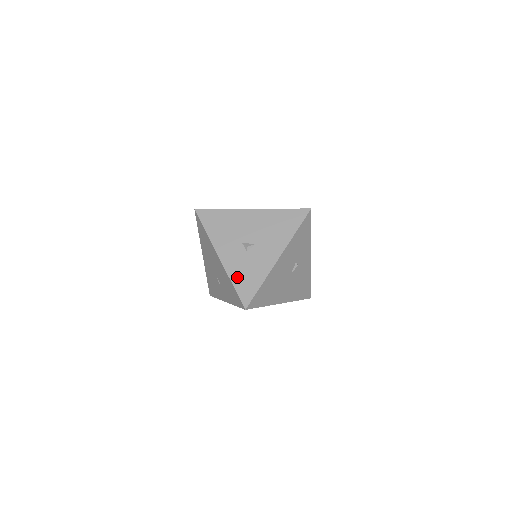
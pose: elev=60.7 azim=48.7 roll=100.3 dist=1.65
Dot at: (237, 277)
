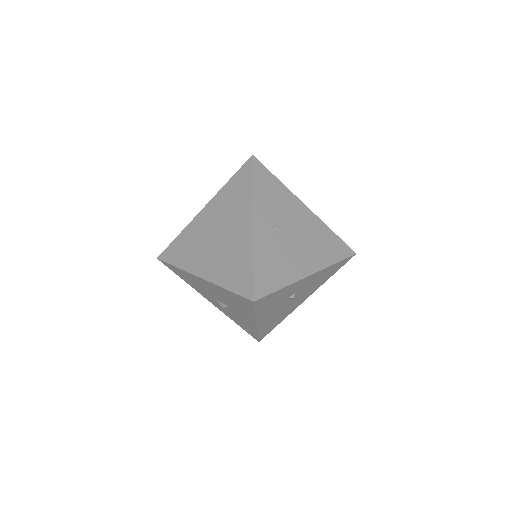
Dot at: (235, 321)
